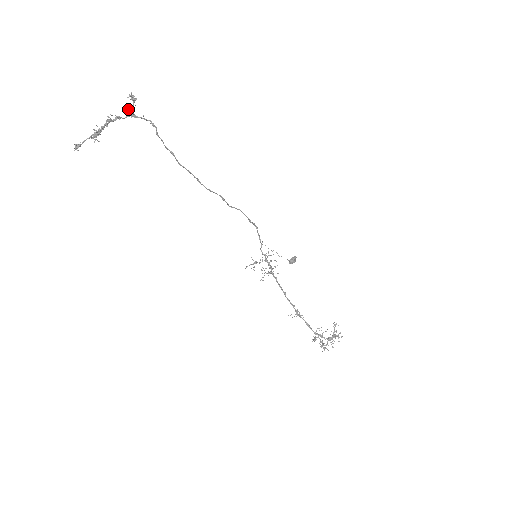
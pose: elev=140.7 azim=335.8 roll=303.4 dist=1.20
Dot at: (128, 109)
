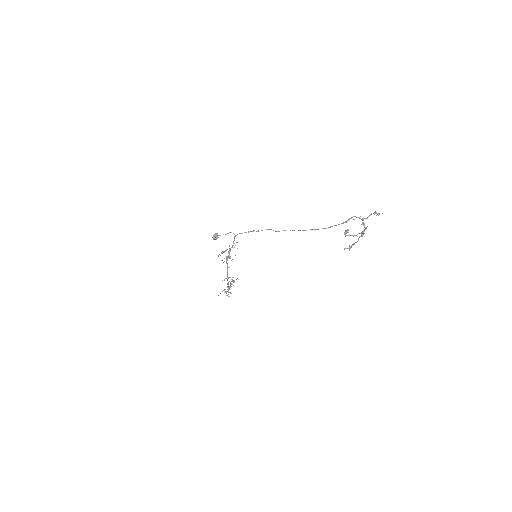
Dot at: (367, 218)
